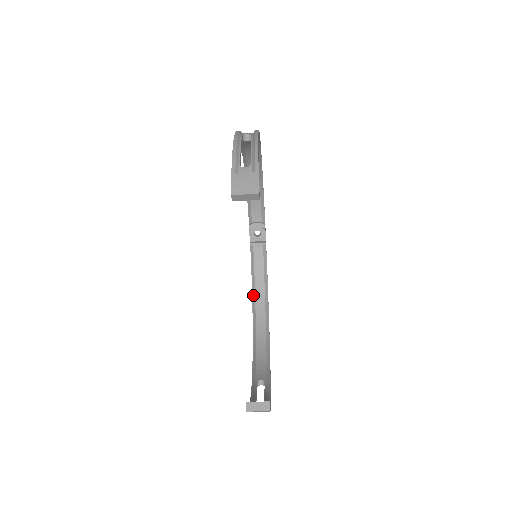
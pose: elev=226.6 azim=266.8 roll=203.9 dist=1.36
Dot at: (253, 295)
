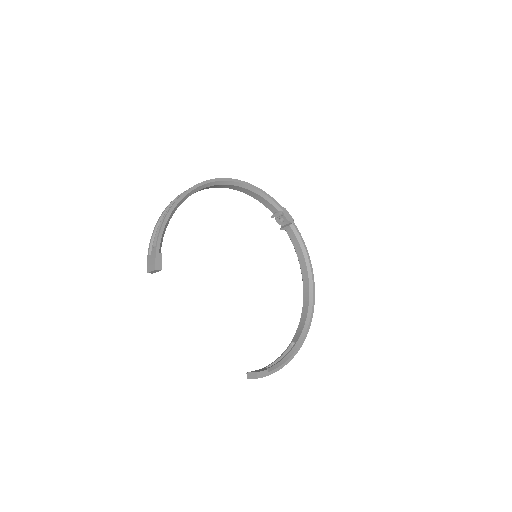
Dot at: (300, 266)
